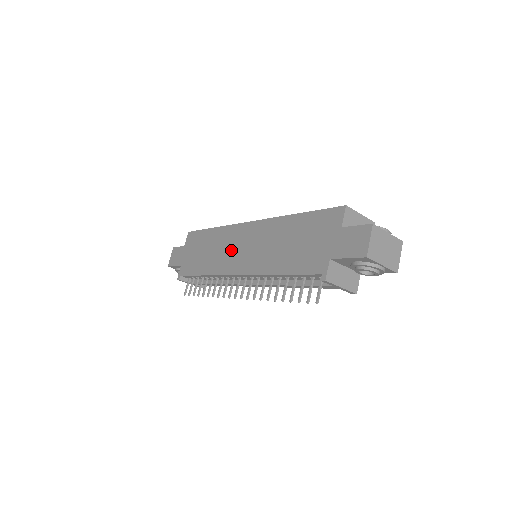
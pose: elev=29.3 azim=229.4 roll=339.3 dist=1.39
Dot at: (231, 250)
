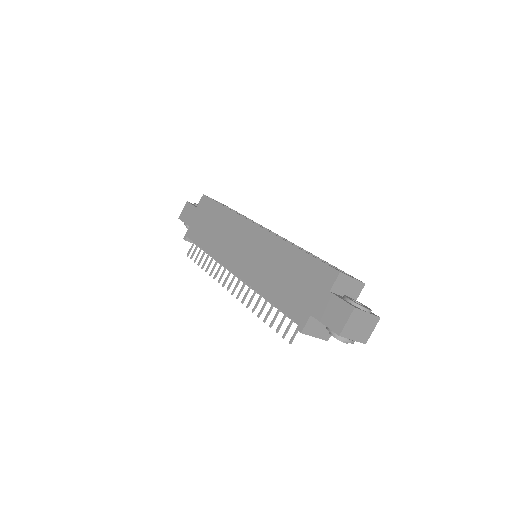
Dot at: (235, 243)
